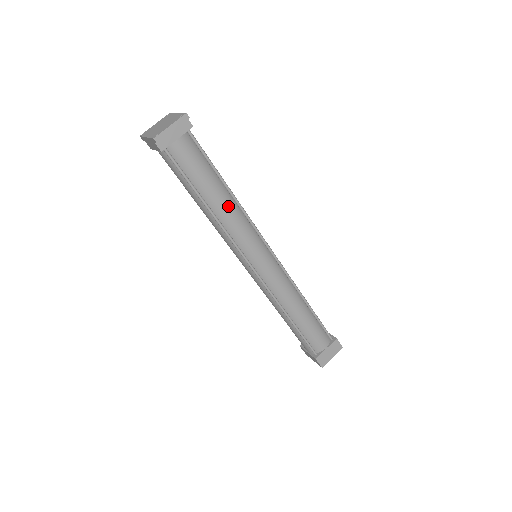
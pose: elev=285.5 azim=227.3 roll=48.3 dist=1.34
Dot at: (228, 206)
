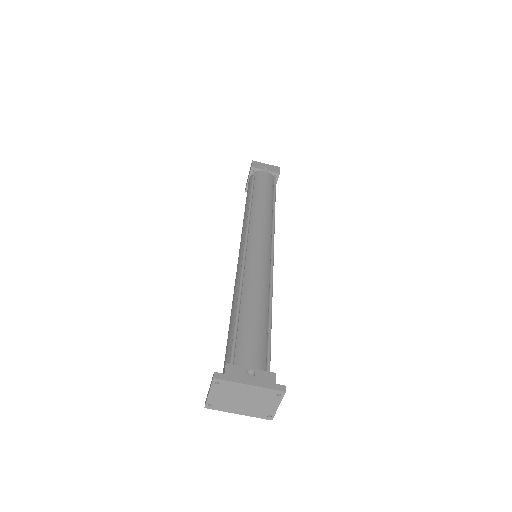
Dot at: occluded
